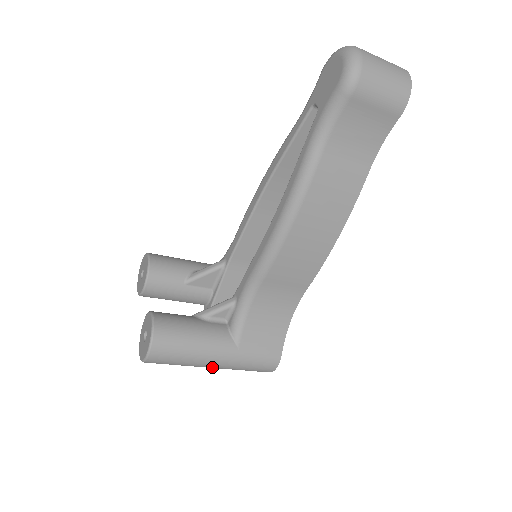
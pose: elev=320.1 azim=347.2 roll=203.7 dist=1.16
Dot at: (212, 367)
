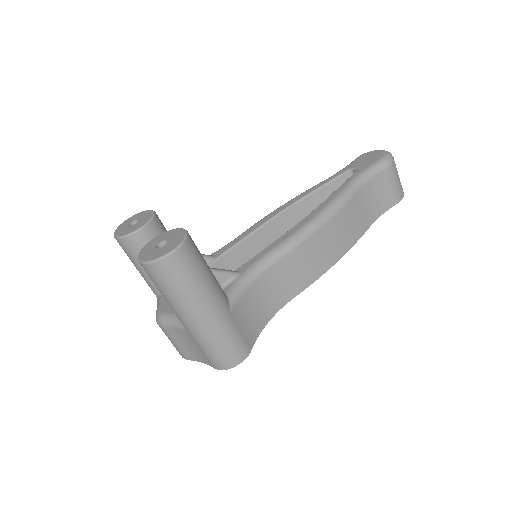
Dot at: (199, 318)
